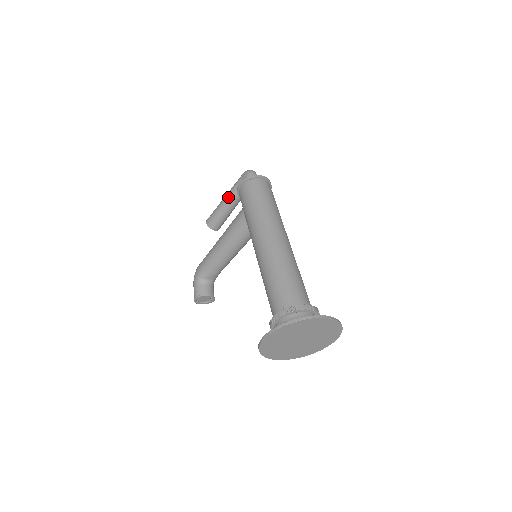
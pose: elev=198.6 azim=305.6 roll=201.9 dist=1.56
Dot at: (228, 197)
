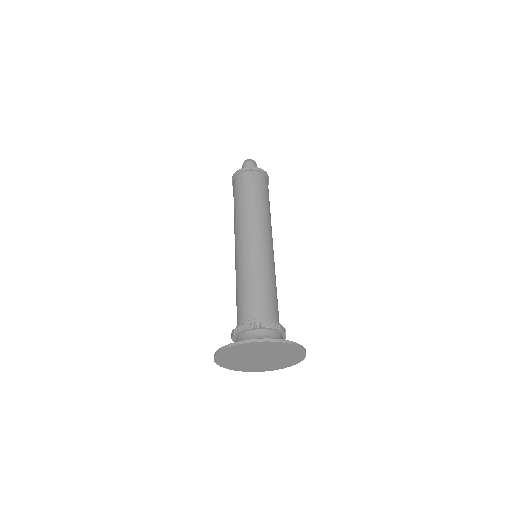
Dot at: occluded
